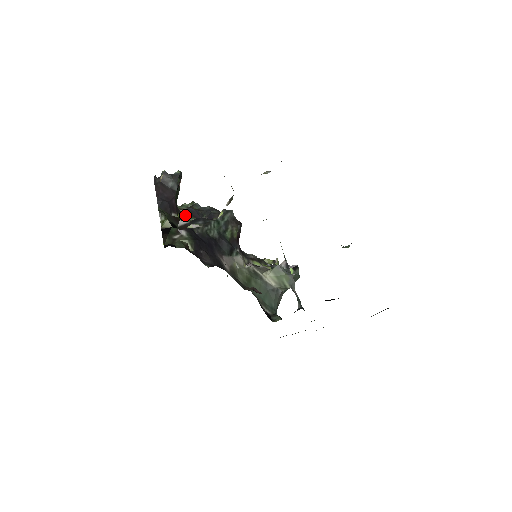
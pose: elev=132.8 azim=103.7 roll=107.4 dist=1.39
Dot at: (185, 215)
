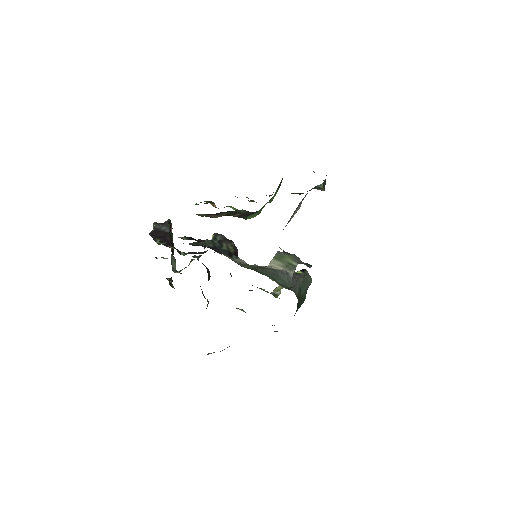
Dot at: (183, 252)
